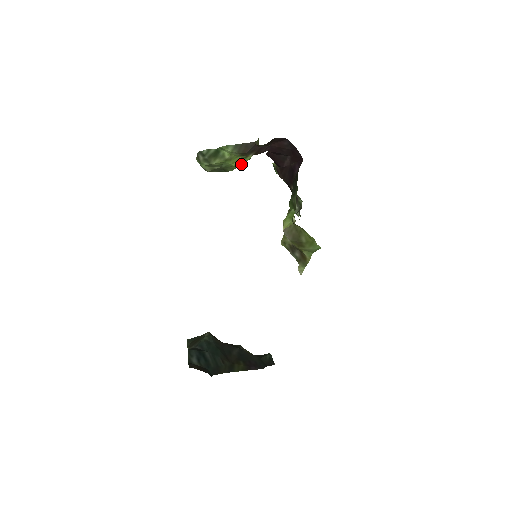
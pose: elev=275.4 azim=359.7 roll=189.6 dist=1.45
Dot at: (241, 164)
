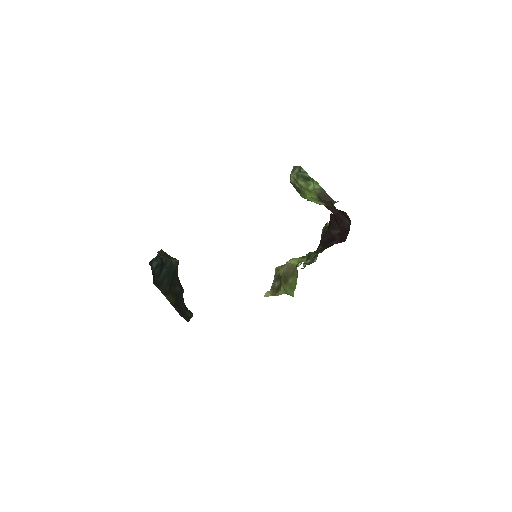
Dot at: (312, 201)
